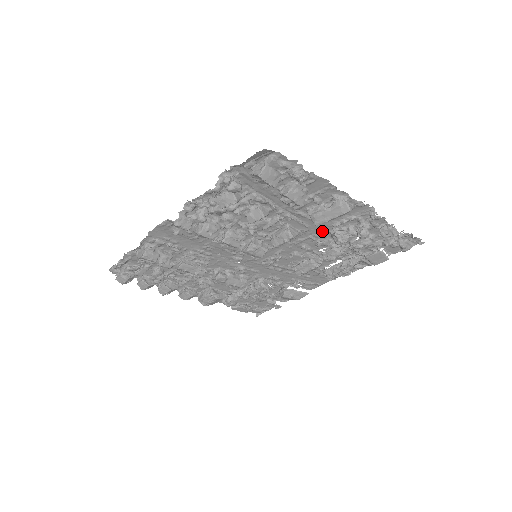
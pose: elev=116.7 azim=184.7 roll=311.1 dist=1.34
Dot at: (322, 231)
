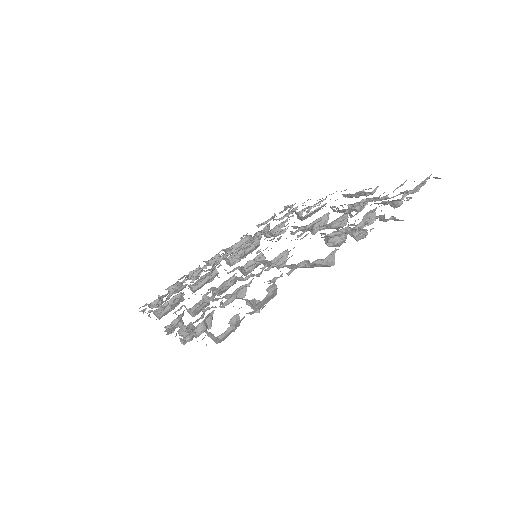
Dot at: occluded
